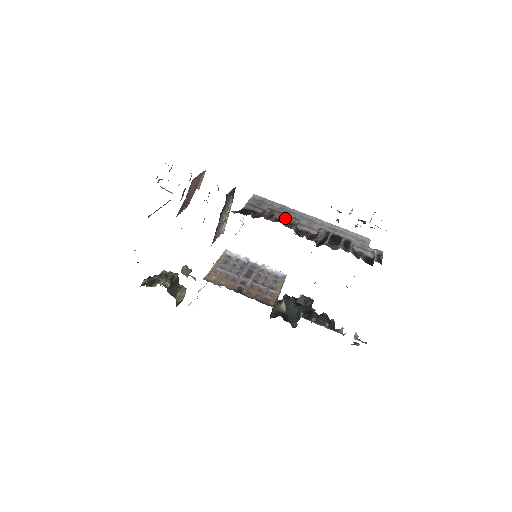
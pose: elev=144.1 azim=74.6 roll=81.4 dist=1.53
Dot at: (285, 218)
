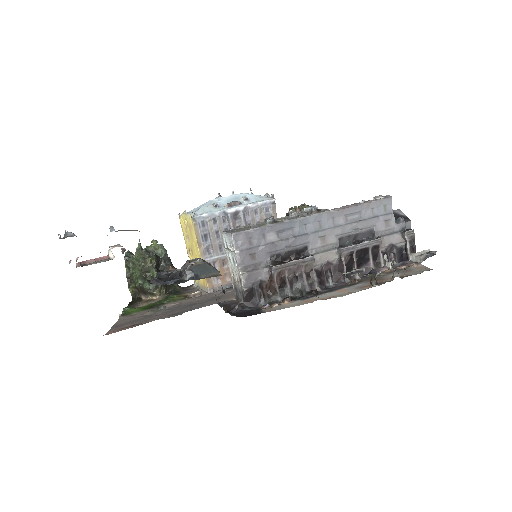
Dot at: (298, 269)
